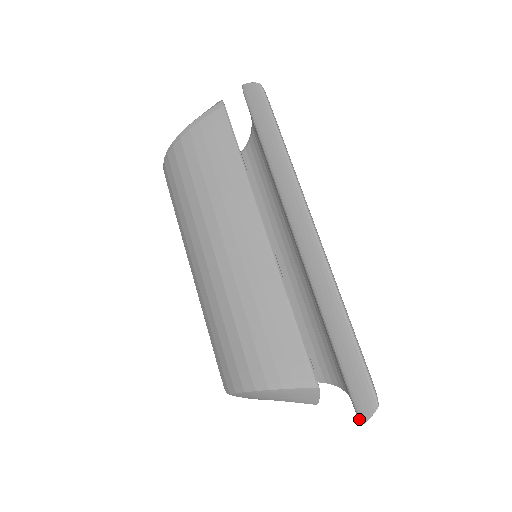
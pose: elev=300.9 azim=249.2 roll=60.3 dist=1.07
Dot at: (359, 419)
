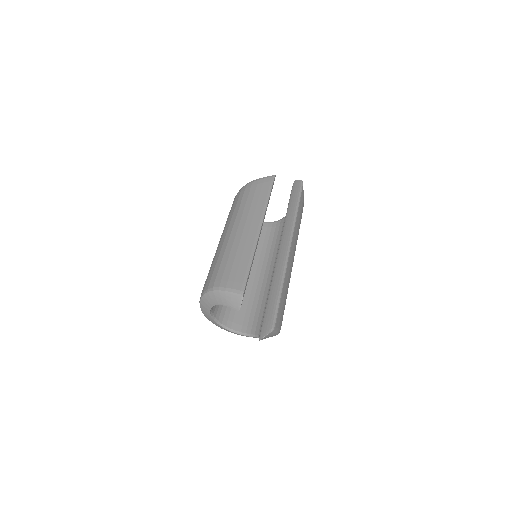
Dot at: (259, 337)
